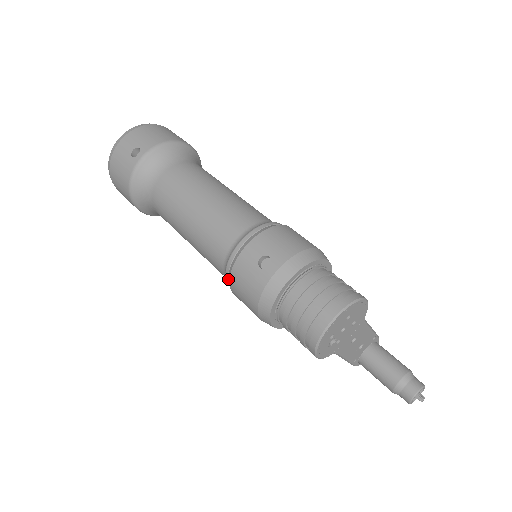
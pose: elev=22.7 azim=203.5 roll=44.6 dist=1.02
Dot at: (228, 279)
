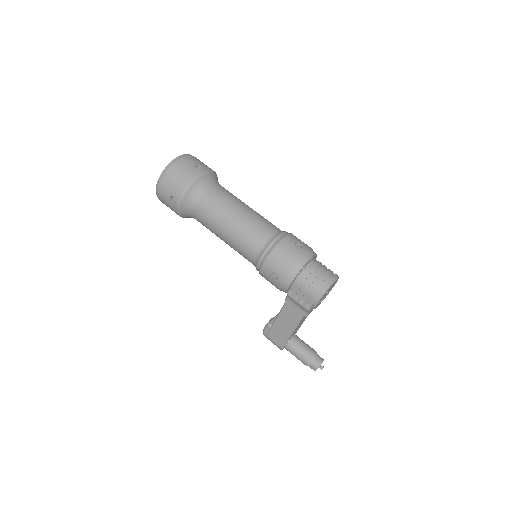
Dot at: (266, 253)
